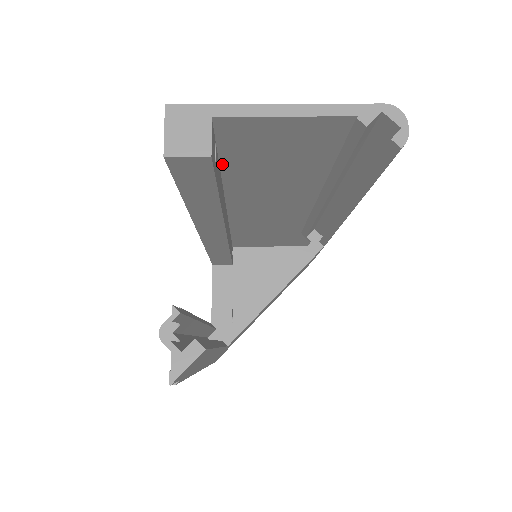
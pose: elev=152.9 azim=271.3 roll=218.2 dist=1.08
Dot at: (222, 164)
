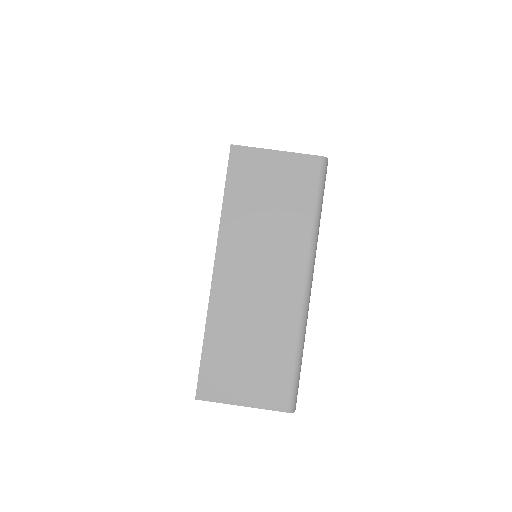
Dot at: (223, 351)
